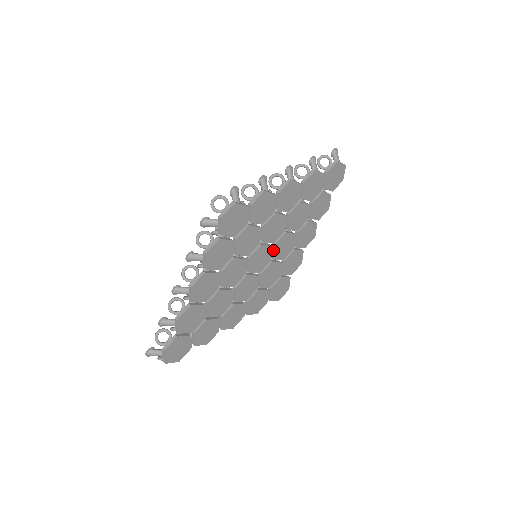
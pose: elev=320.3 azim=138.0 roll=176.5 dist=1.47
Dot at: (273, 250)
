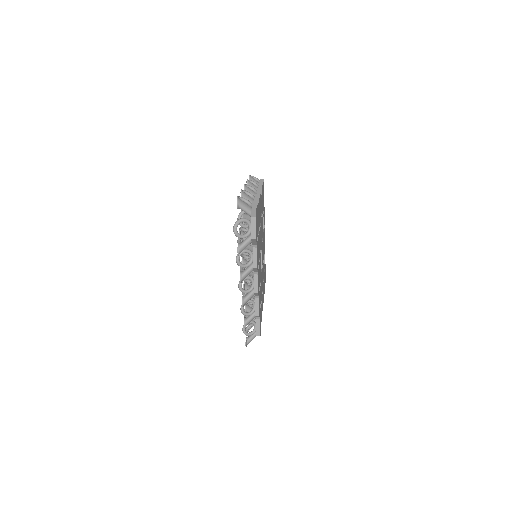
Dot at: occluded
